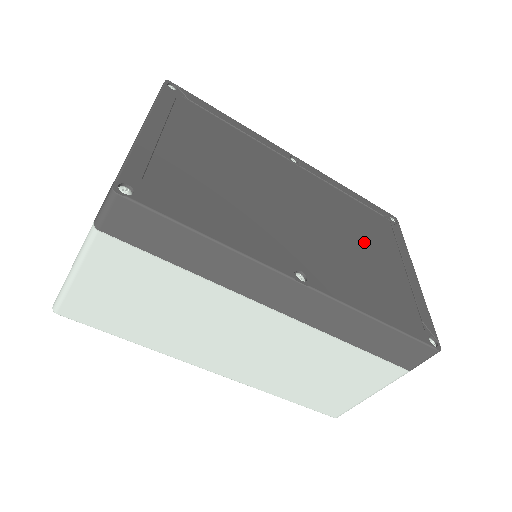
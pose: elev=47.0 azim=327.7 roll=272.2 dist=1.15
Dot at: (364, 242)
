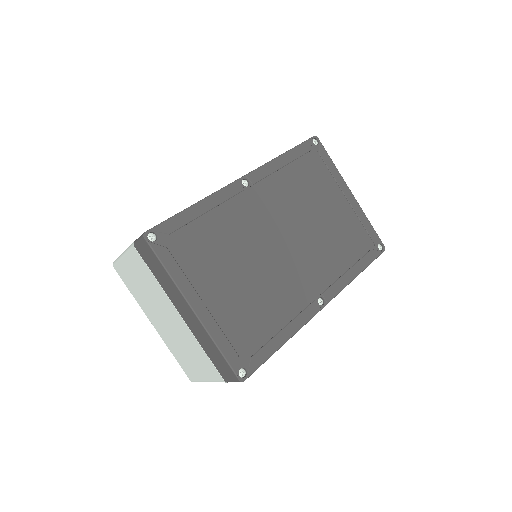
Dot at: (320, 209)
